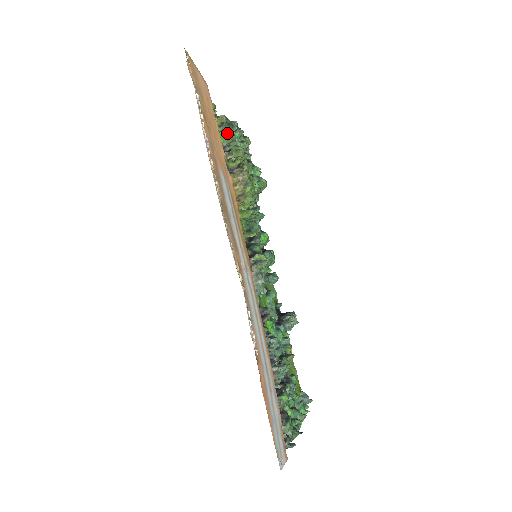
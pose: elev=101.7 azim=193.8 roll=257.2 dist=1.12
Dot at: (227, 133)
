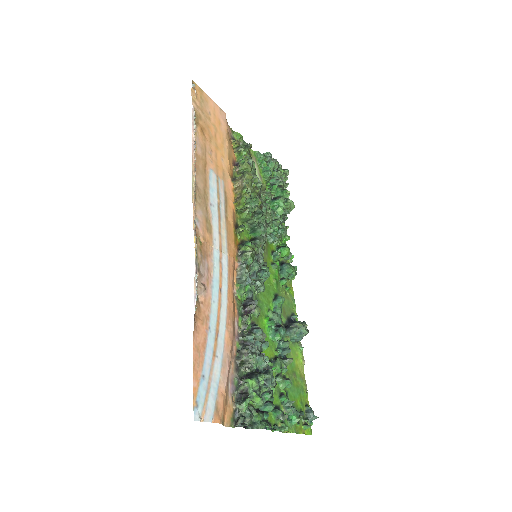
Dot at: (240, 152)
